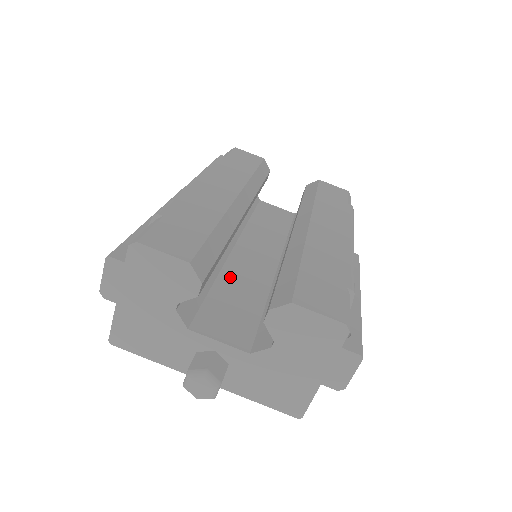
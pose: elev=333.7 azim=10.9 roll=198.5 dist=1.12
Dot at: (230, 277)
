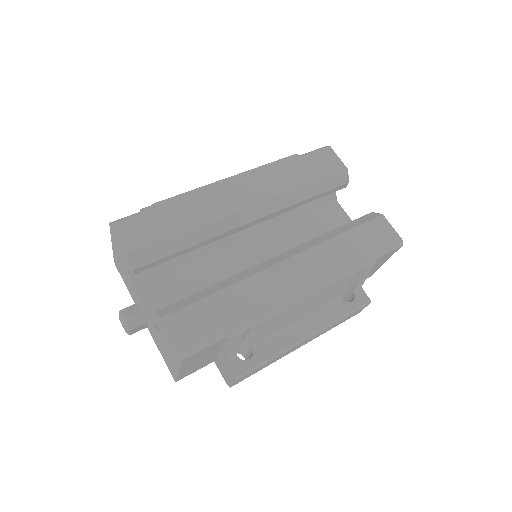
Dot at: (209, 264)
